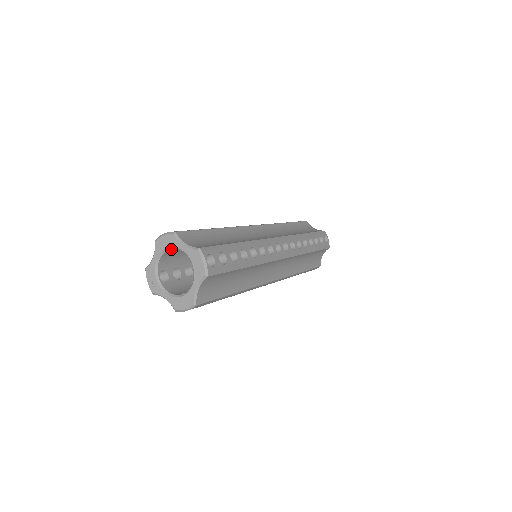
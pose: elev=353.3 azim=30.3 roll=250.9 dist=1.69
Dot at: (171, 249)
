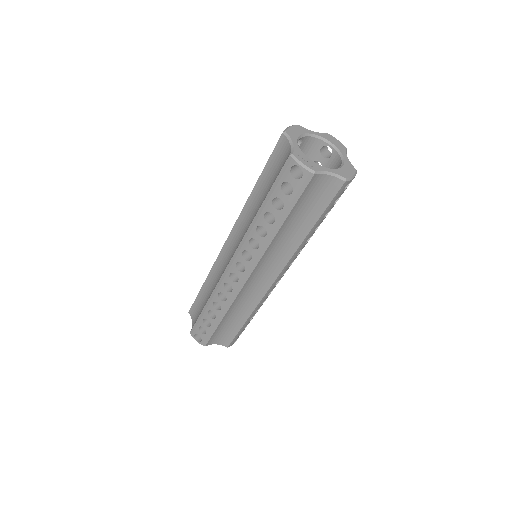
Dot at: occluded
